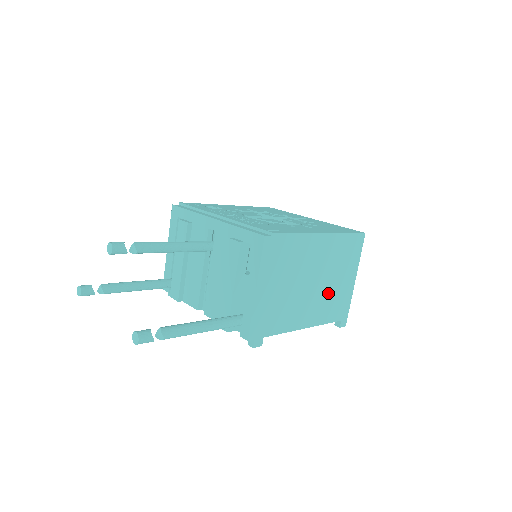
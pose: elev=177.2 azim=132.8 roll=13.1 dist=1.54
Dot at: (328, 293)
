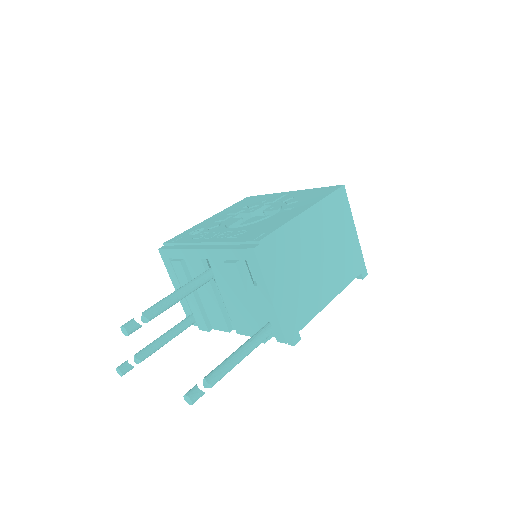
Dot at: (337, 258)
